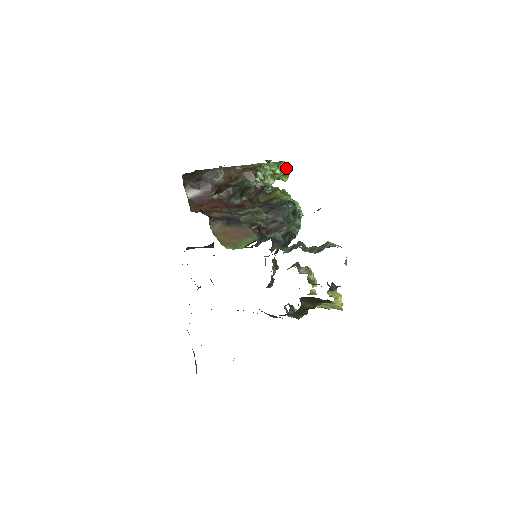
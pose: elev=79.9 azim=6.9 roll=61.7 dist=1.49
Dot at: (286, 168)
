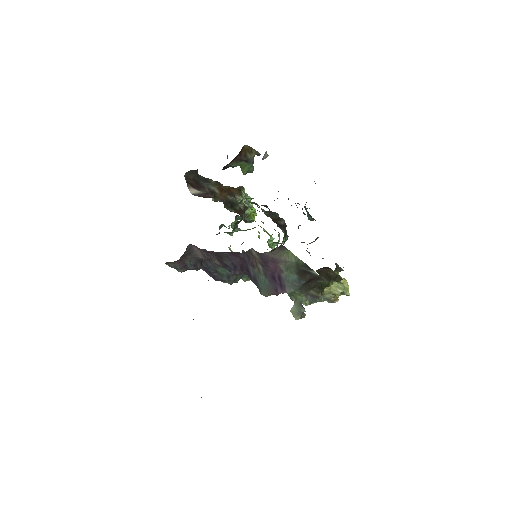
Dot at: occluded
